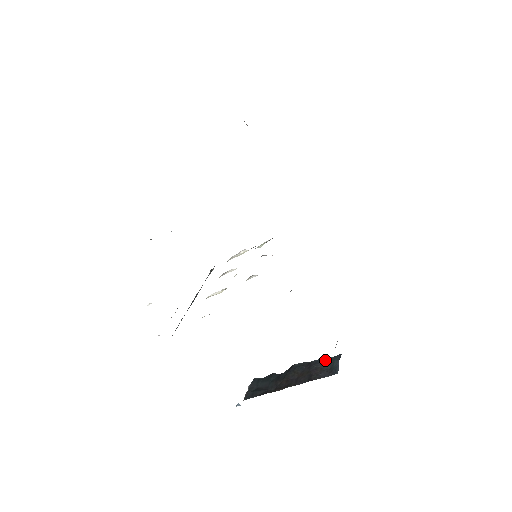
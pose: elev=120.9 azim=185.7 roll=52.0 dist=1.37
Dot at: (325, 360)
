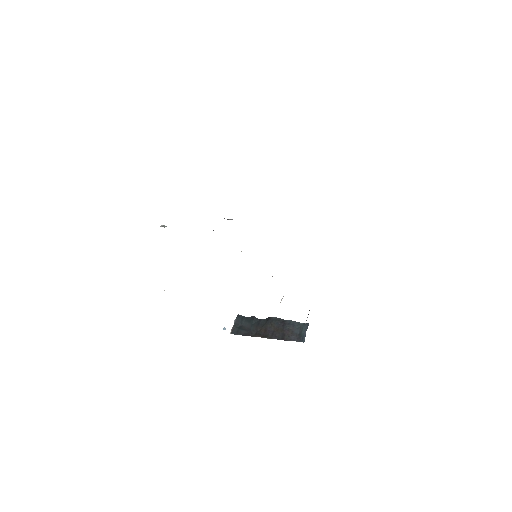
Dot at: (296, 324)
